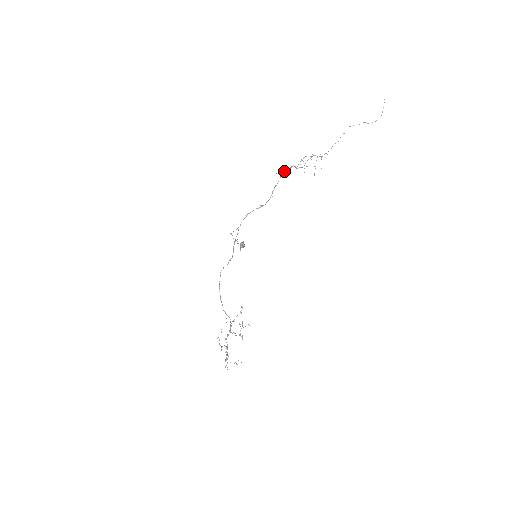
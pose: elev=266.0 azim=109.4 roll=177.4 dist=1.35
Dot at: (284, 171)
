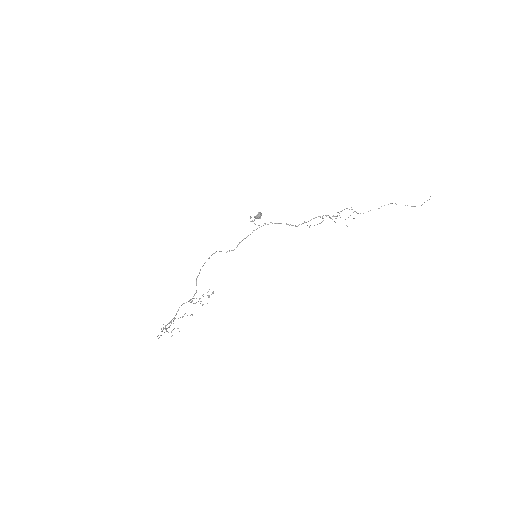
Dot at: (318, 216)
